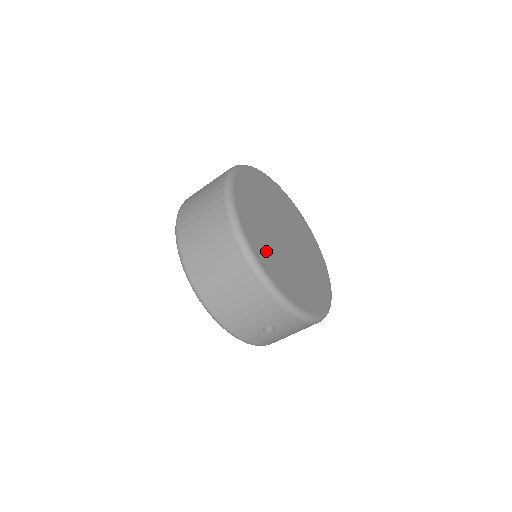
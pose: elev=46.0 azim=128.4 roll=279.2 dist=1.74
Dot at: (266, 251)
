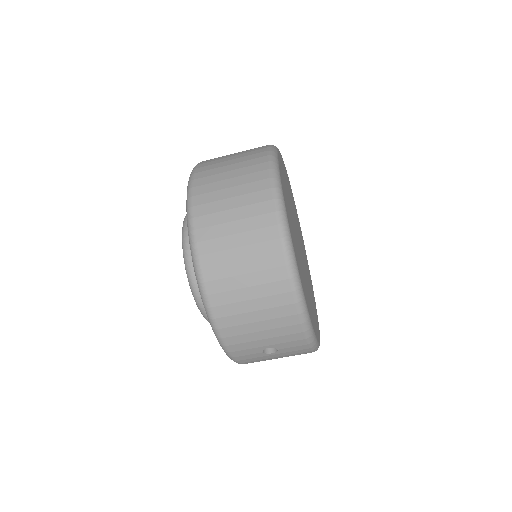
Dot at: (298, 260)
